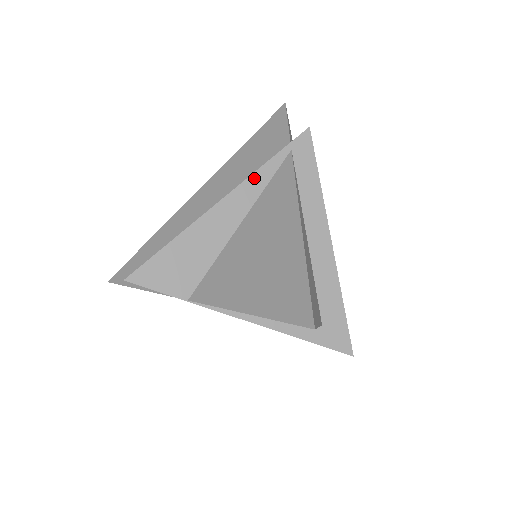
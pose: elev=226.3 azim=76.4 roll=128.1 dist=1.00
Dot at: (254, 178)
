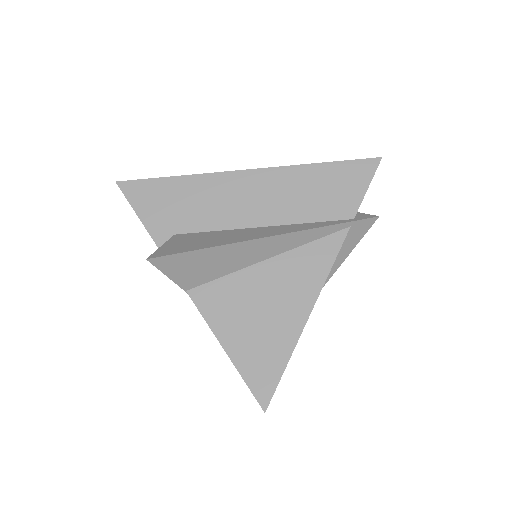
Dot at: (306, 233)
